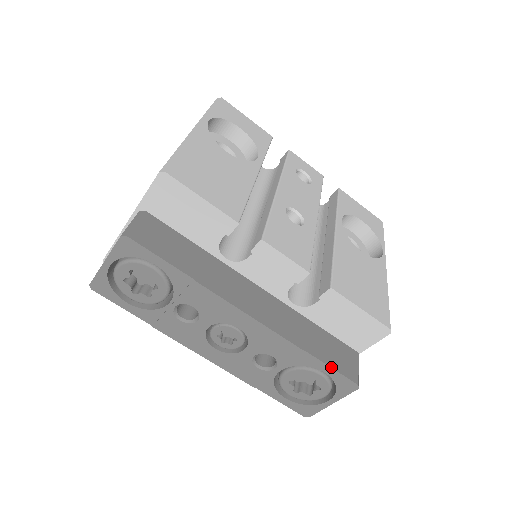
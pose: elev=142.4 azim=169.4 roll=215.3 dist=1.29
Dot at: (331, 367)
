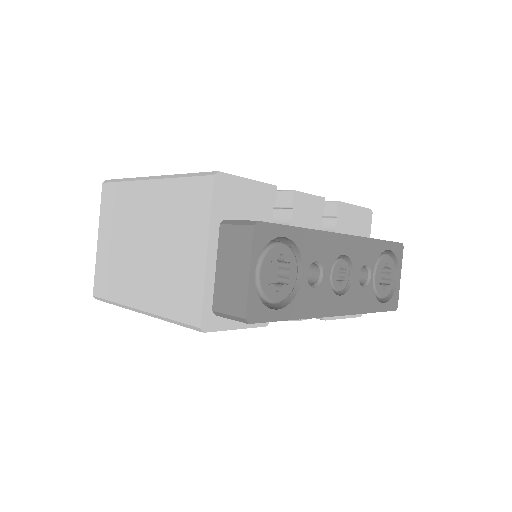
Dot at: (389, 241)
